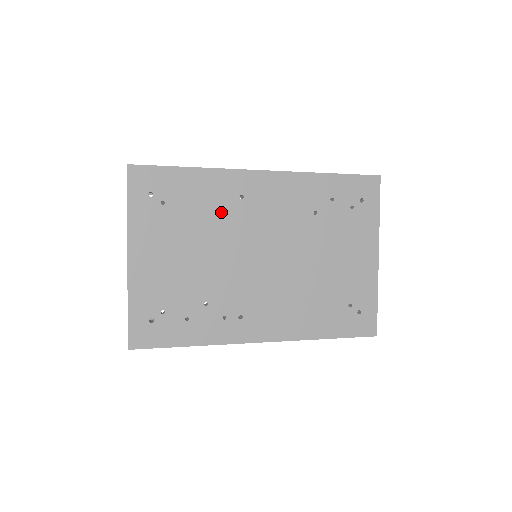
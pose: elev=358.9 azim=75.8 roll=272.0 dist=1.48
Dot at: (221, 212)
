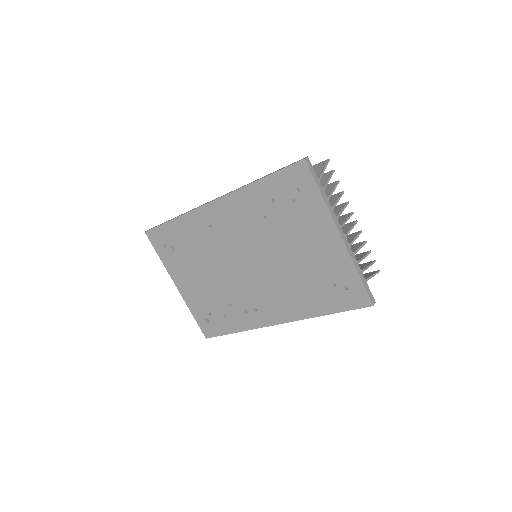
Dot at: (205, 242)
